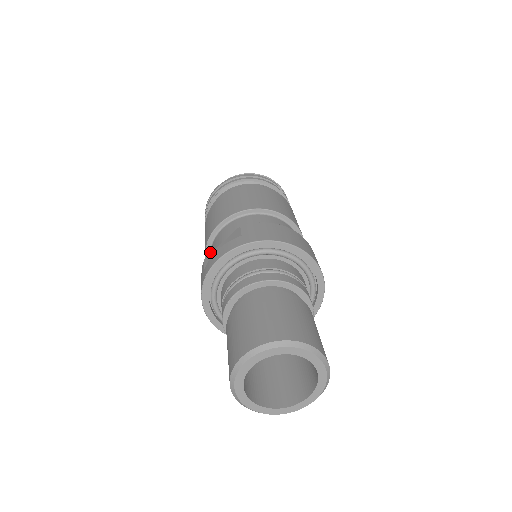
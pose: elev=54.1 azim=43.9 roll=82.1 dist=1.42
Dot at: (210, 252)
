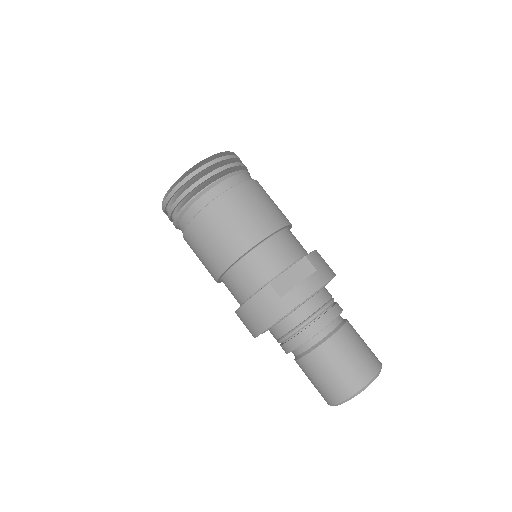
Dot at: (240, 260)
